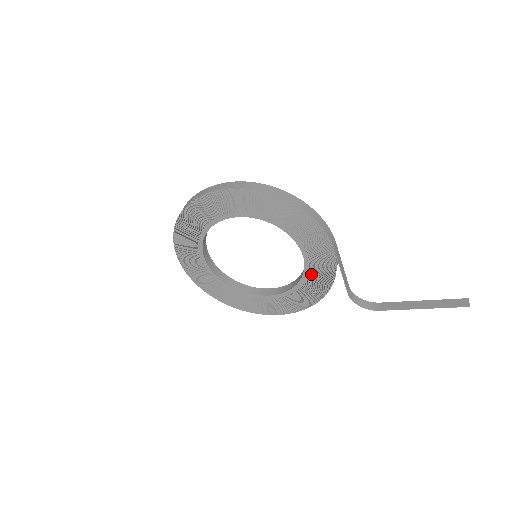
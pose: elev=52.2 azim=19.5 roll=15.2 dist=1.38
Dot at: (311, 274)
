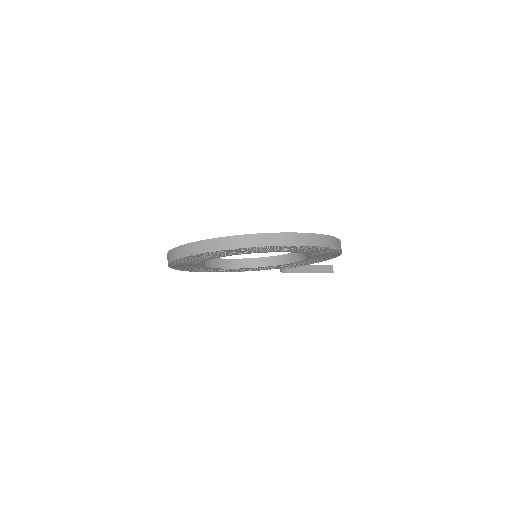
Dot at: occluded
